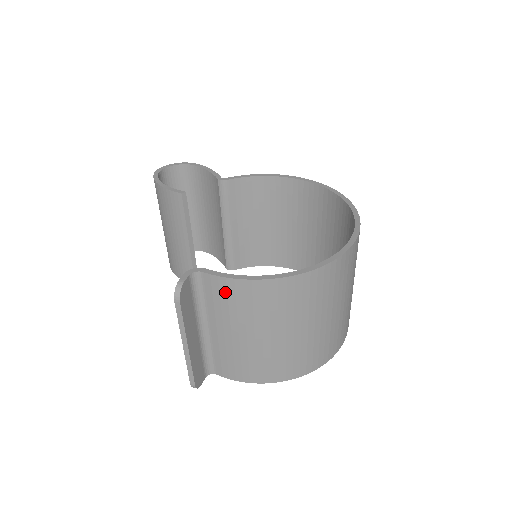
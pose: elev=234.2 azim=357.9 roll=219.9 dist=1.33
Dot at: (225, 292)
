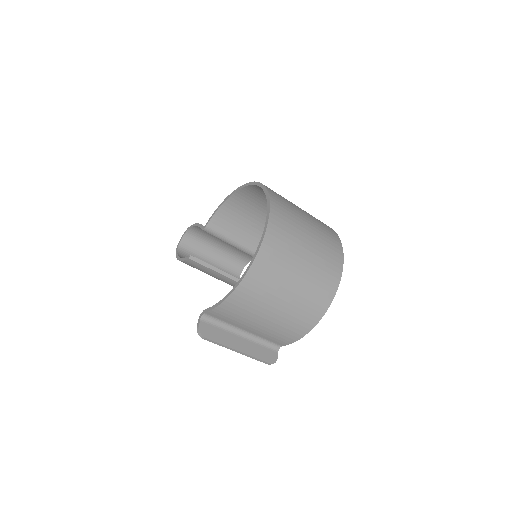
Dot at: (224, 313)
